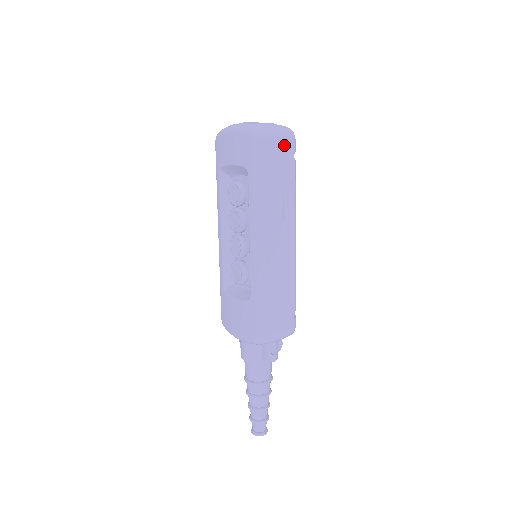
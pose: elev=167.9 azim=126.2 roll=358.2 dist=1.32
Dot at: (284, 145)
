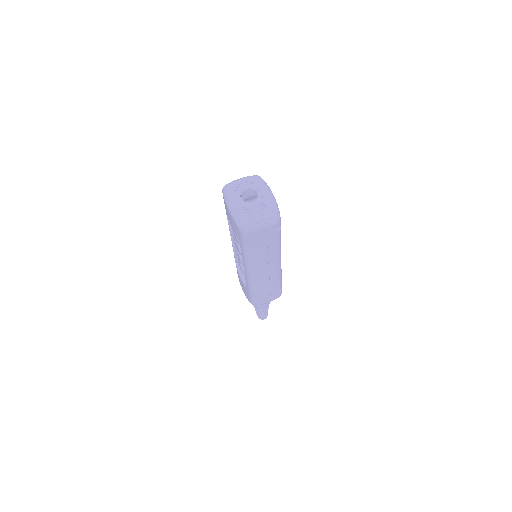
Dot at: (267, 230)
